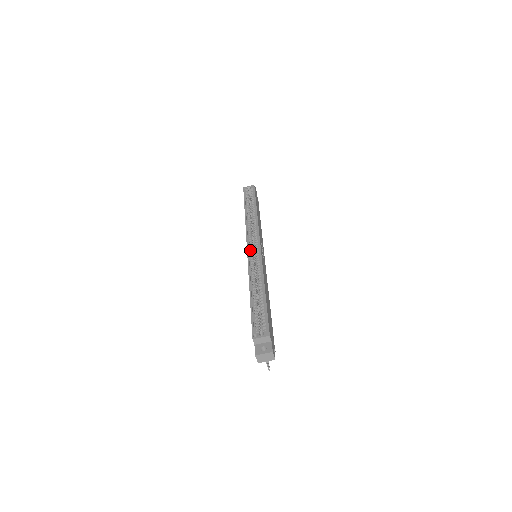
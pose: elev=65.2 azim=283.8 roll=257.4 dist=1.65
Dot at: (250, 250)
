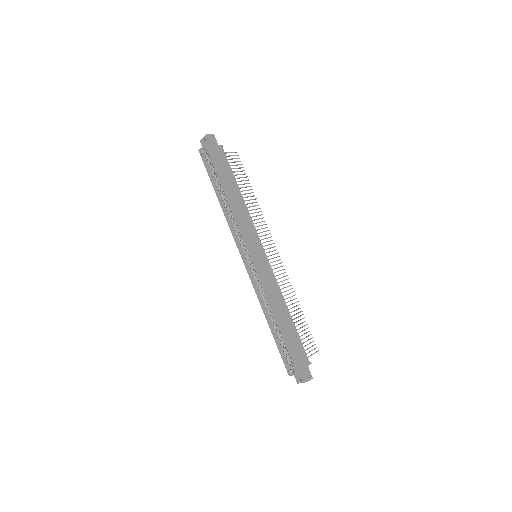
Dot at: (247, 265)
